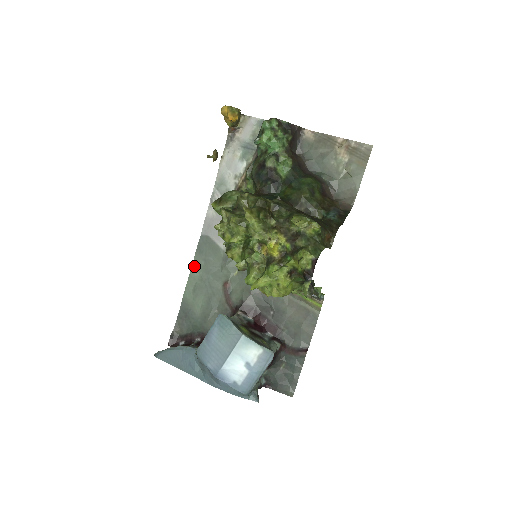
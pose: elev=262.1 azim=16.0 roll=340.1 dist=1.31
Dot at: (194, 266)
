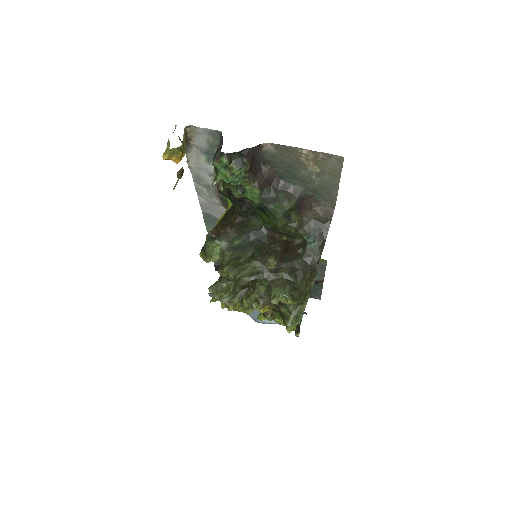
Dot at: occluded
